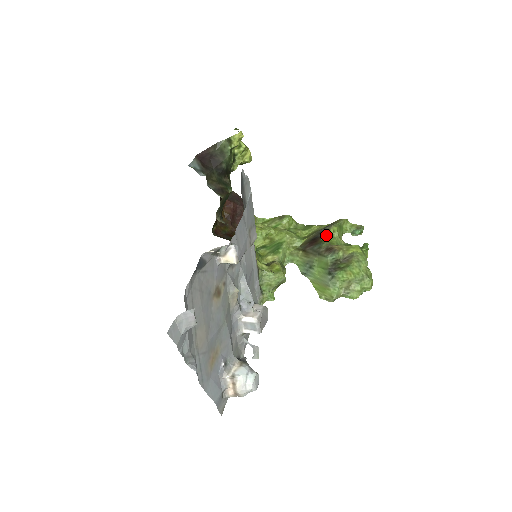
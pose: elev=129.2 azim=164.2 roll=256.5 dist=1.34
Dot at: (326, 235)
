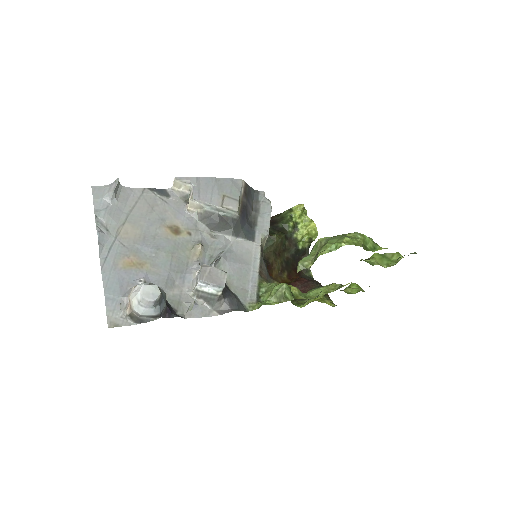
Dot at: occluded
